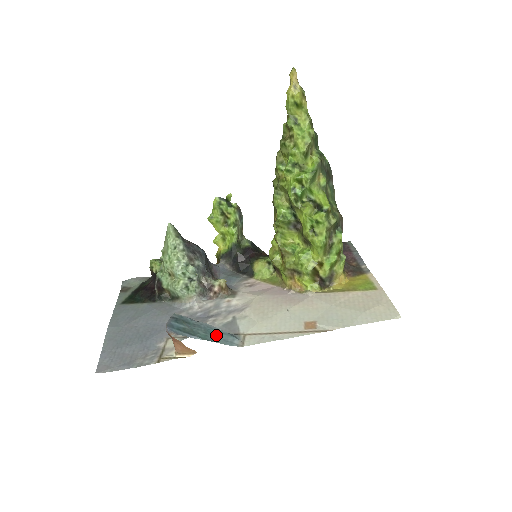
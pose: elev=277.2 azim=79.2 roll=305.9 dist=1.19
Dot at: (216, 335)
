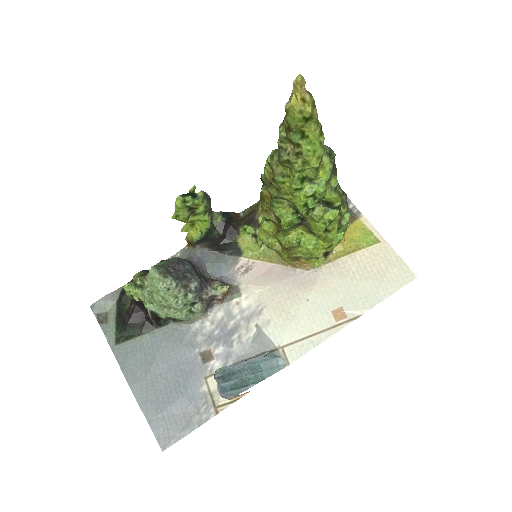
Dot at: (262, 368)
